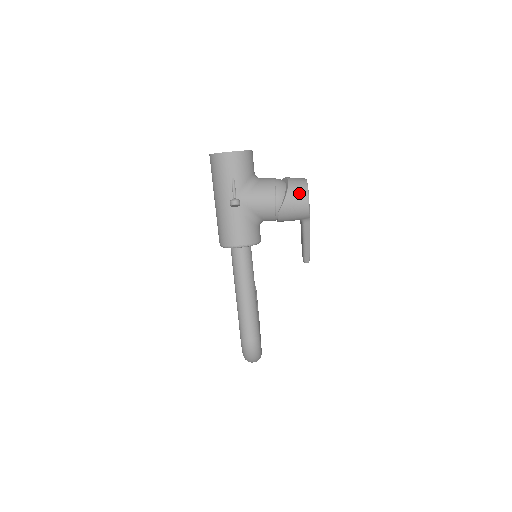
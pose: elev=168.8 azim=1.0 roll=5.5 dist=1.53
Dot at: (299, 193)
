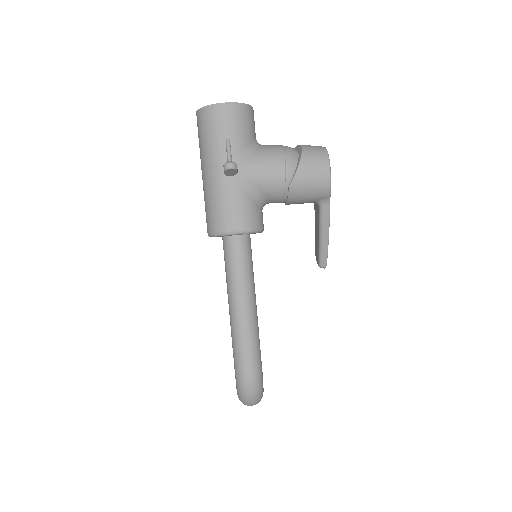
Dot at: (317, 160)
